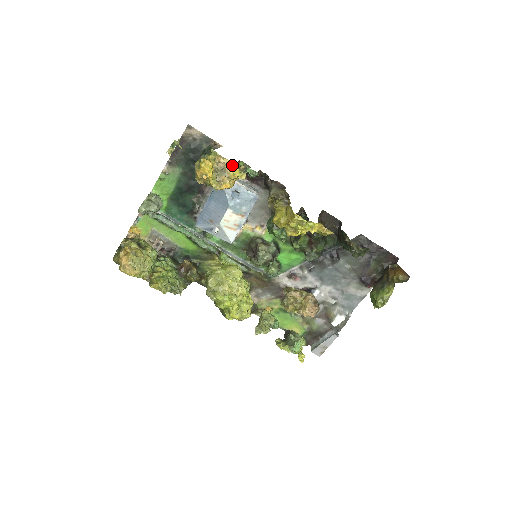
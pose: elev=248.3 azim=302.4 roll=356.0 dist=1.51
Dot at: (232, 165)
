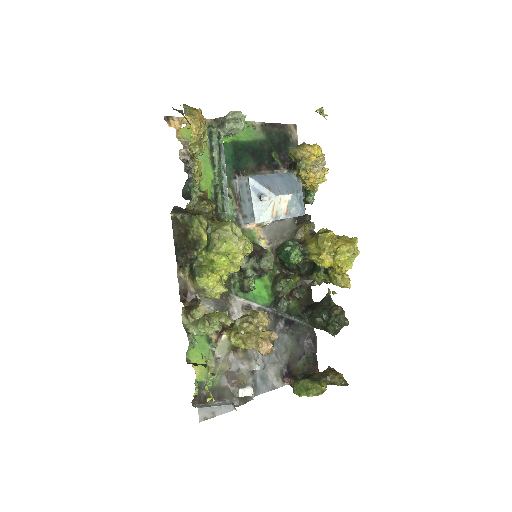
Dot at: occluded
